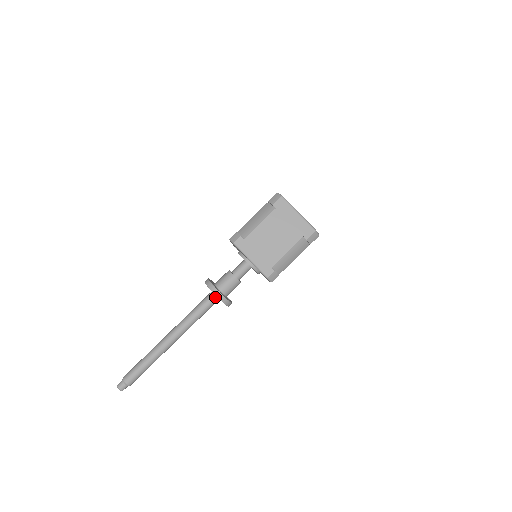
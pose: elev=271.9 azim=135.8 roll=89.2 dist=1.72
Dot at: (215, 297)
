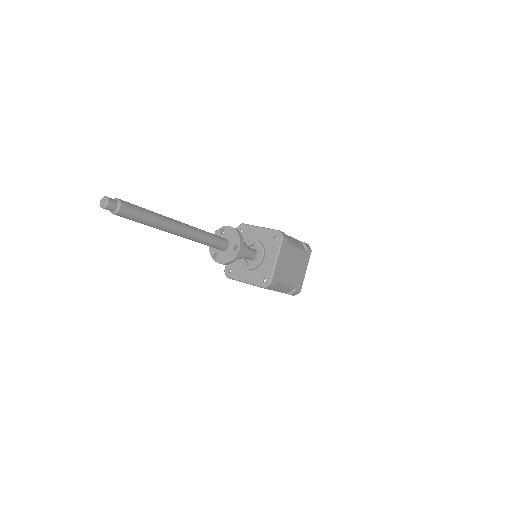
Dot at: (227, 246)
